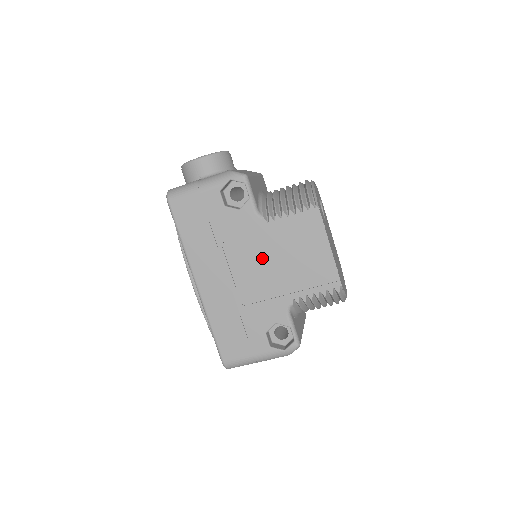
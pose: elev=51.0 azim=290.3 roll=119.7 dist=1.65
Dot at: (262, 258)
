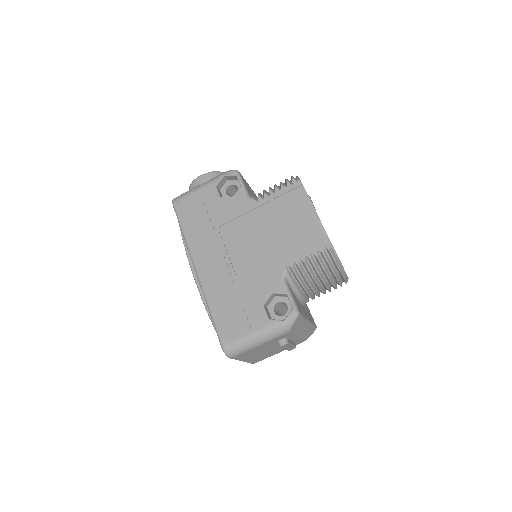
Dot at: (255, 234)
